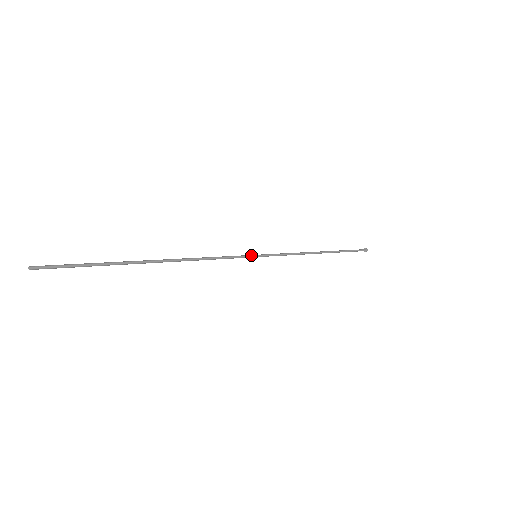
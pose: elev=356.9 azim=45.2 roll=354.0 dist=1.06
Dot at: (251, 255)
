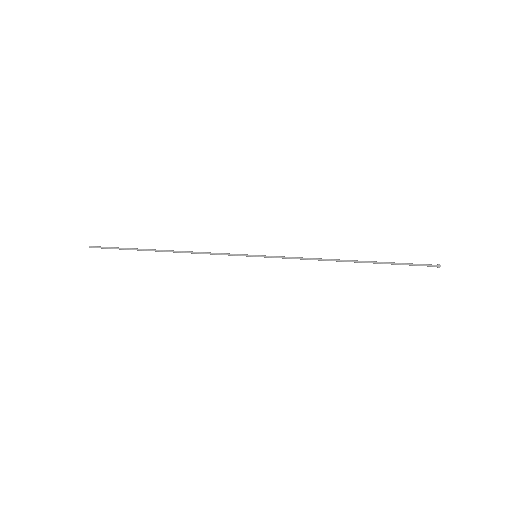
Dot at: occluded
